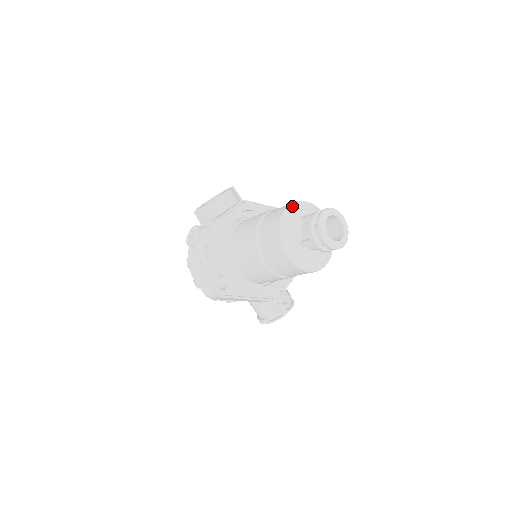
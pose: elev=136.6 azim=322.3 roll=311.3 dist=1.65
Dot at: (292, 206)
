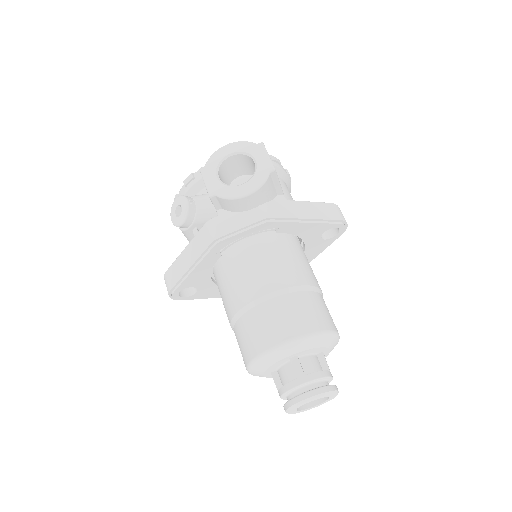
Dot at: (289, 345)
